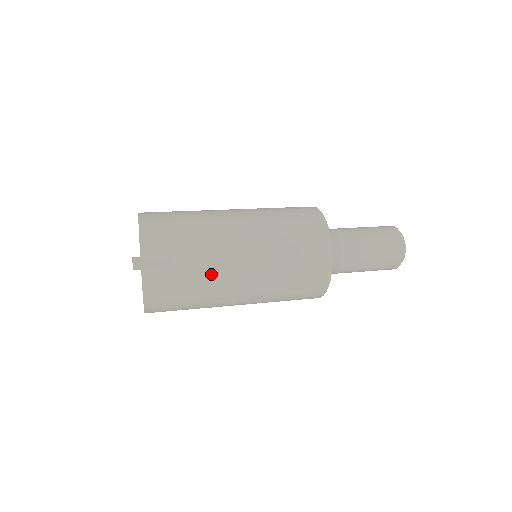
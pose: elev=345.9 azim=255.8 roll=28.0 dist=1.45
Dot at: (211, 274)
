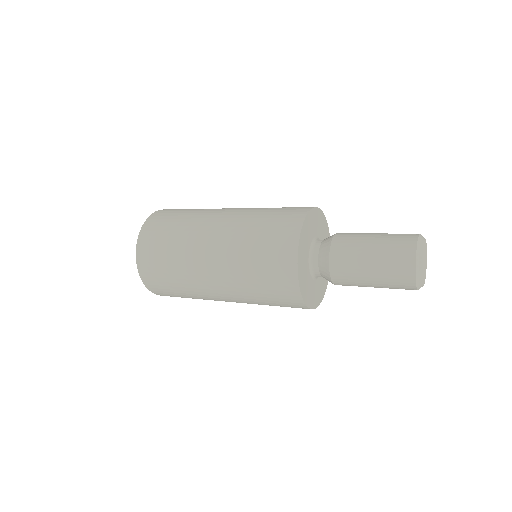
Dot at: (186, 275)
